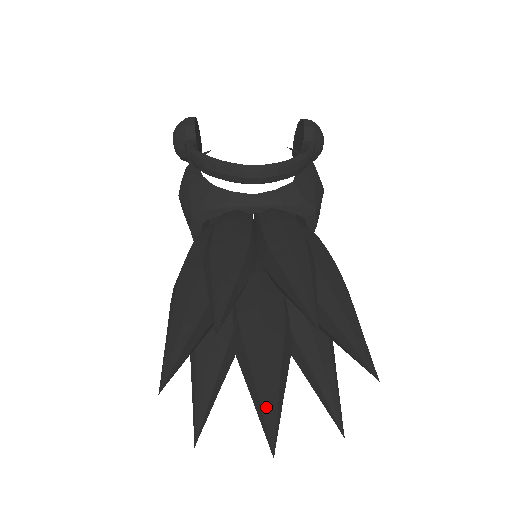
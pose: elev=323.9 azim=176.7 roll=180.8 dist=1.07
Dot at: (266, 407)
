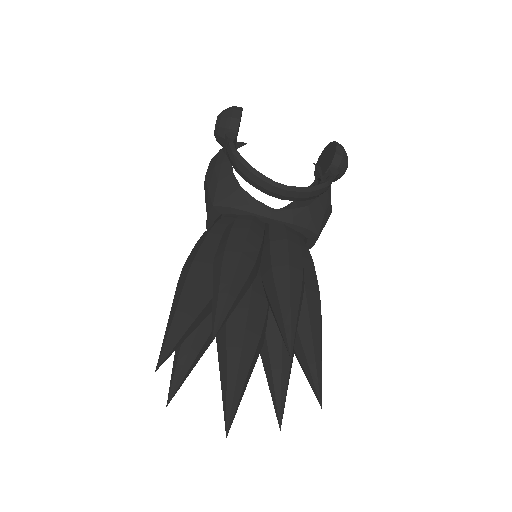
Dot at: (231, 396)
